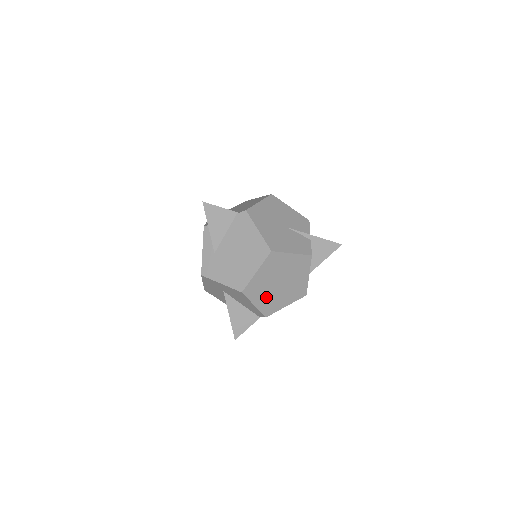
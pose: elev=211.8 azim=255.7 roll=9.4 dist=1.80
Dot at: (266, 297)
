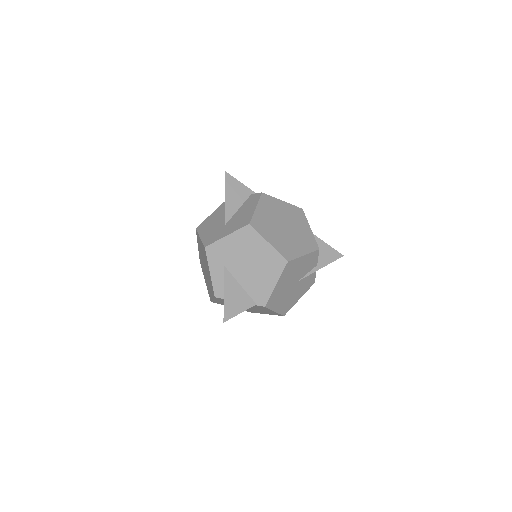
Dot at: occluded
